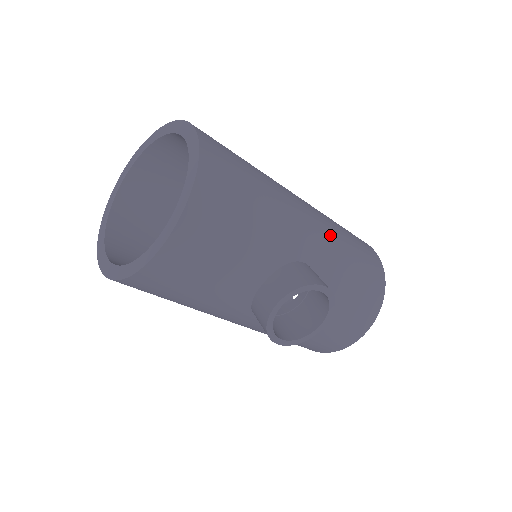
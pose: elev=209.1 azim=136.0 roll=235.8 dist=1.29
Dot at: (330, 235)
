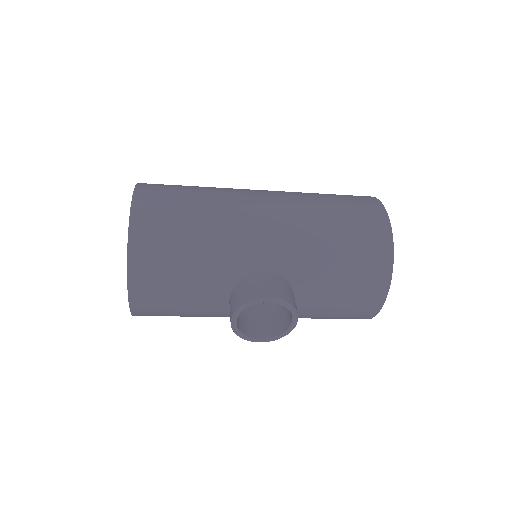
Dot at: (297, 231)
